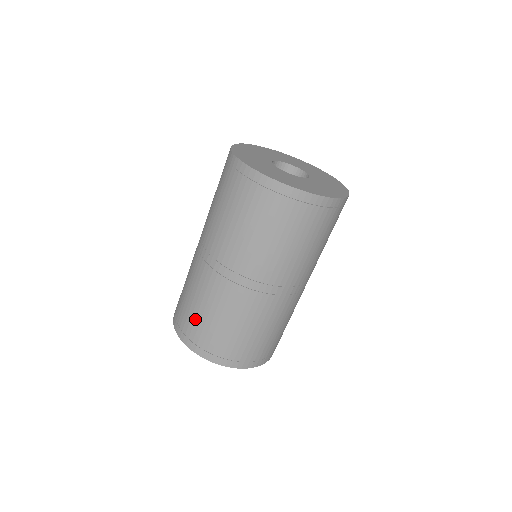
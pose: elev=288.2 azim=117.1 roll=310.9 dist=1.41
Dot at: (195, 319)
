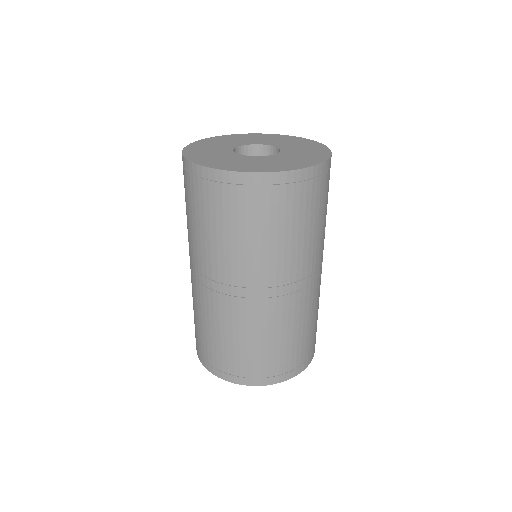
Dot at: (233, 354)
